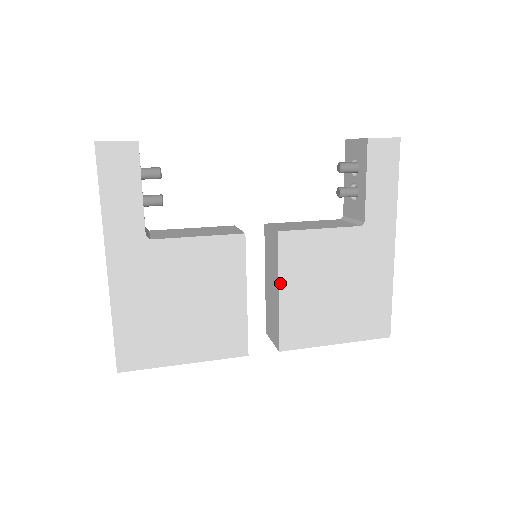
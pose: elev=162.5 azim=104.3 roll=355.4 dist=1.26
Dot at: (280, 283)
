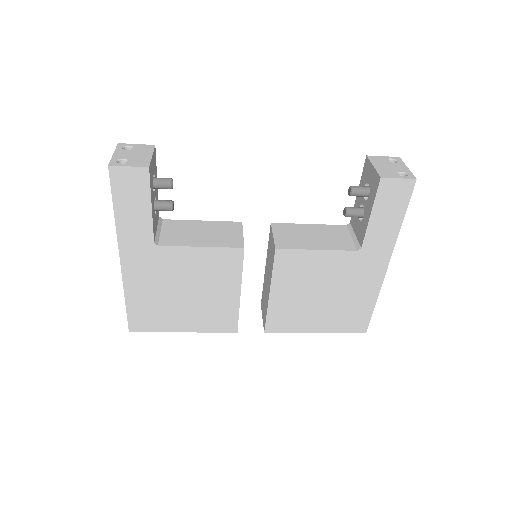
Dot at: (272, 287)
